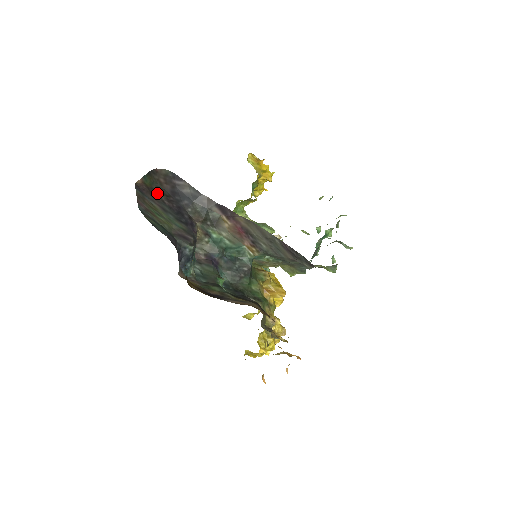
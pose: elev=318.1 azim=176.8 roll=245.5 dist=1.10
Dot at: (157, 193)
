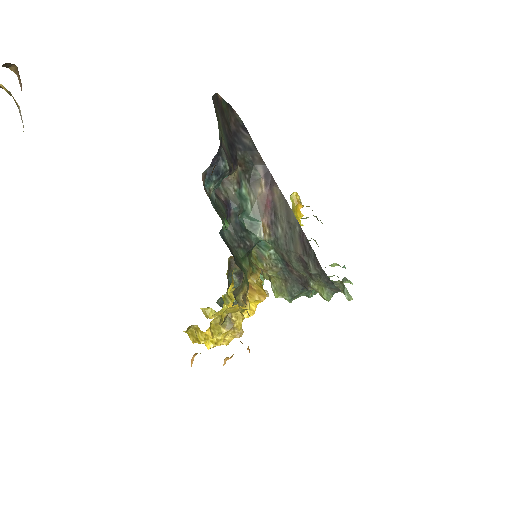
Dot at: (225, 119)
